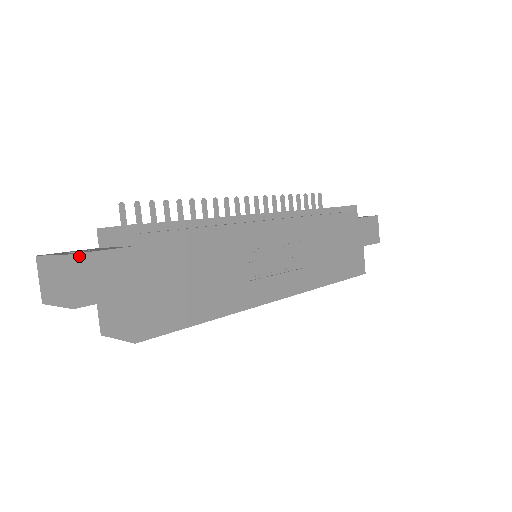
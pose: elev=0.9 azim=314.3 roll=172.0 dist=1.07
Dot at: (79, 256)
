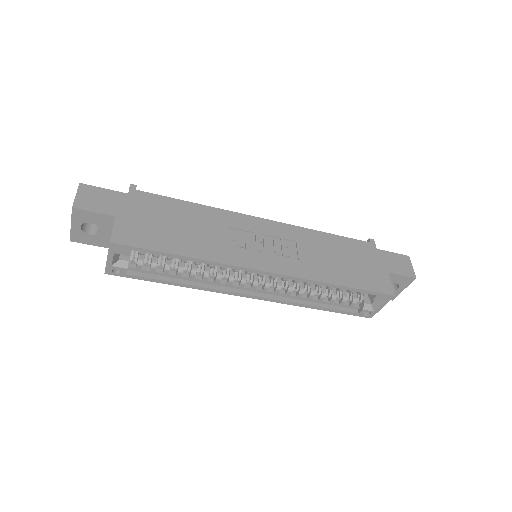
Dot at: (88, 186)
